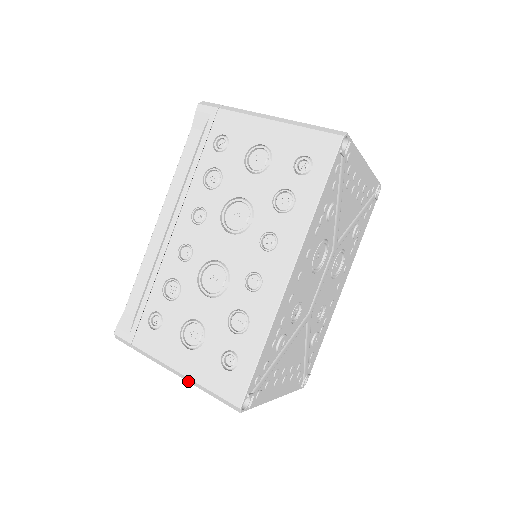
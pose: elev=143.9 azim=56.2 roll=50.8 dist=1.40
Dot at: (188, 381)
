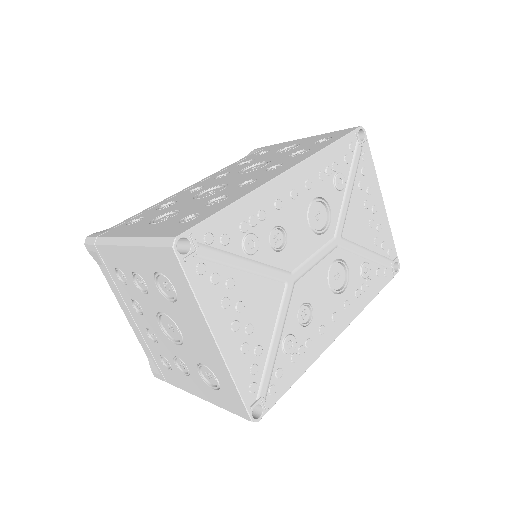
Dot at: (132, 244)
